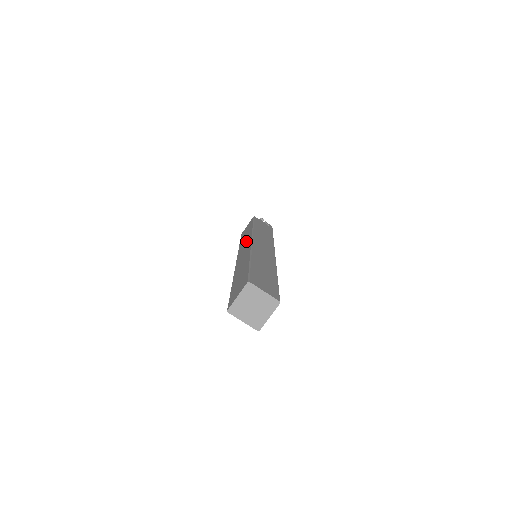
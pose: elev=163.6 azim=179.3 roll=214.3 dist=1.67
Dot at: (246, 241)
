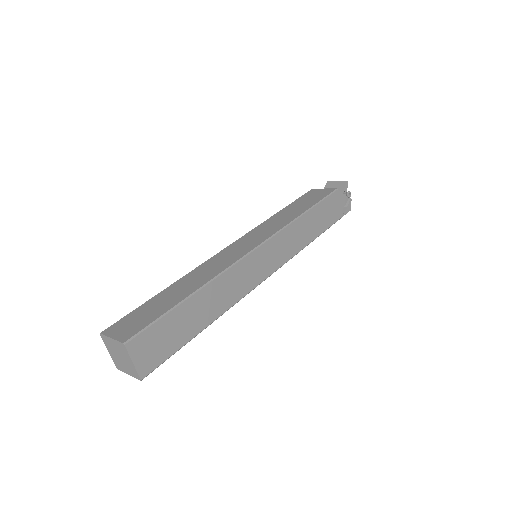
Dot at: (268, 230)
